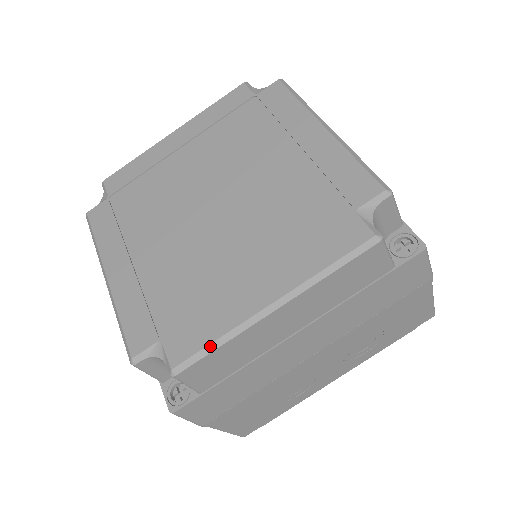
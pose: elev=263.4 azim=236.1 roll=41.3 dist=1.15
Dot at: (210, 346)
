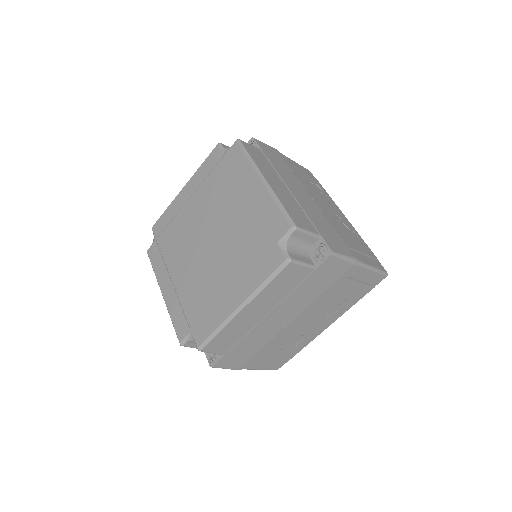
Dot at: (213, 333)
